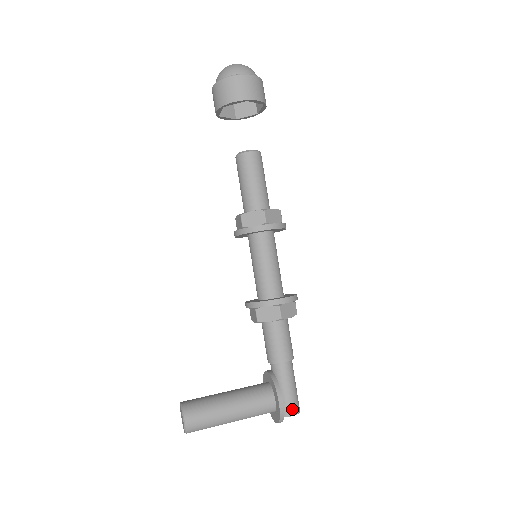
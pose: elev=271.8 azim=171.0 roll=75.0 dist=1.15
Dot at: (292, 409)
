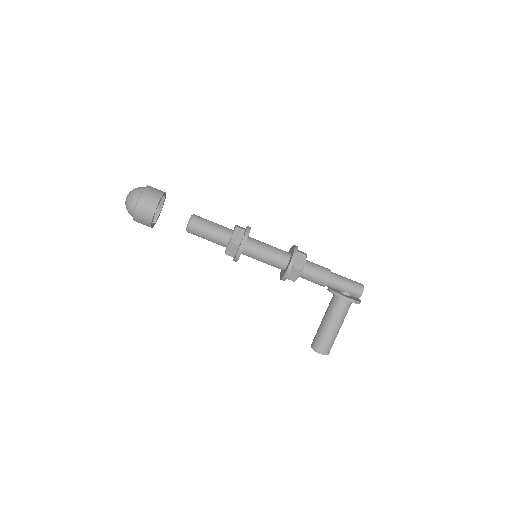
Dot at: (358, 292)
